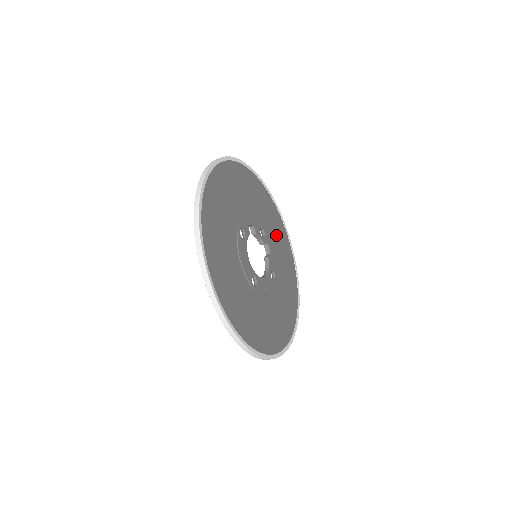
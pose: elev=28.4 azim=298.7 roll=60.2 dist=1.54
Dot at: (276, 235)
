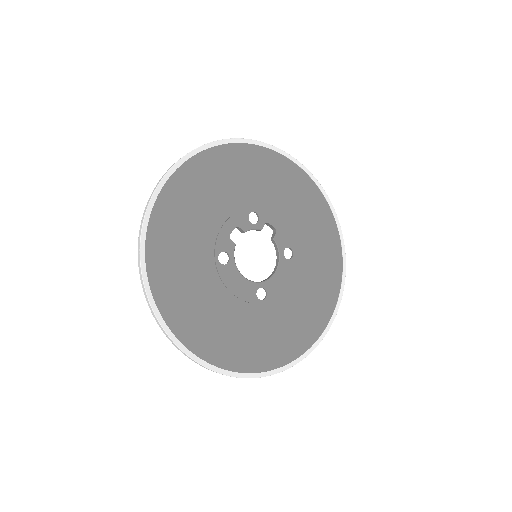
Dot at: (279, 190)
